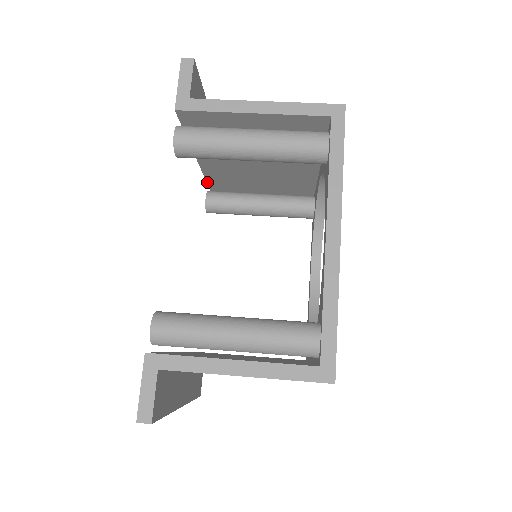
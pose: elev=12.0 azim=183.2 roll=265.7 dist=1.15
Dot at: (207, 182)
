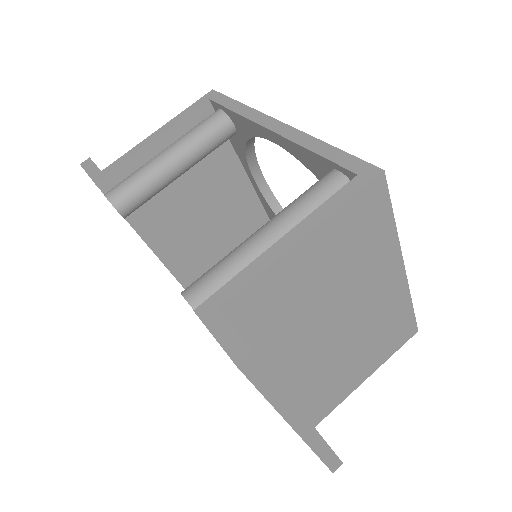
Dot at: (183, 287)
